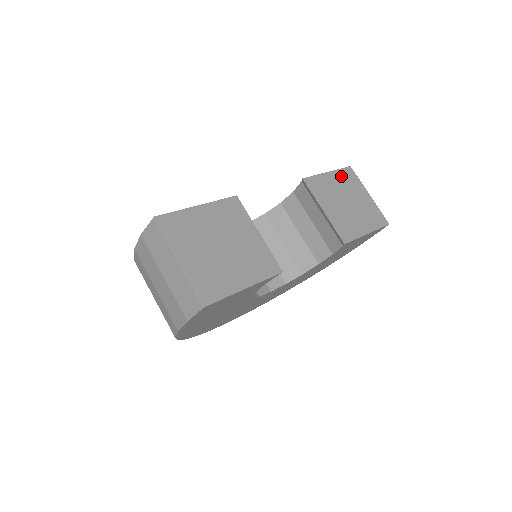
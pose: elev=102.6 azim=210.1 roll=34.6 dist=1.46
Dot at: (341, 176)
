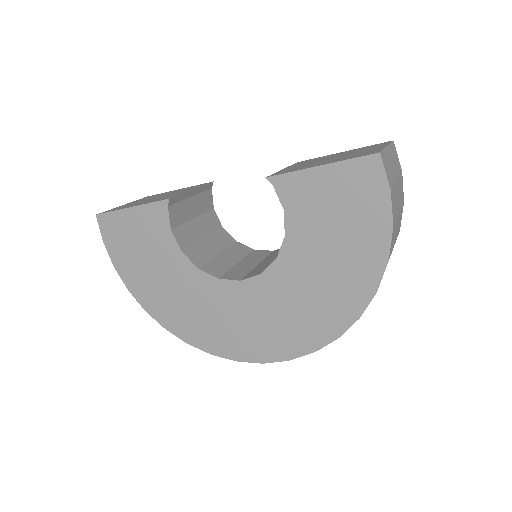
Dot at: occluded
